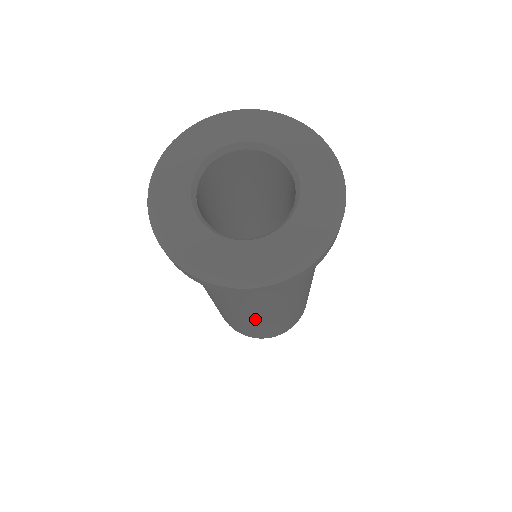
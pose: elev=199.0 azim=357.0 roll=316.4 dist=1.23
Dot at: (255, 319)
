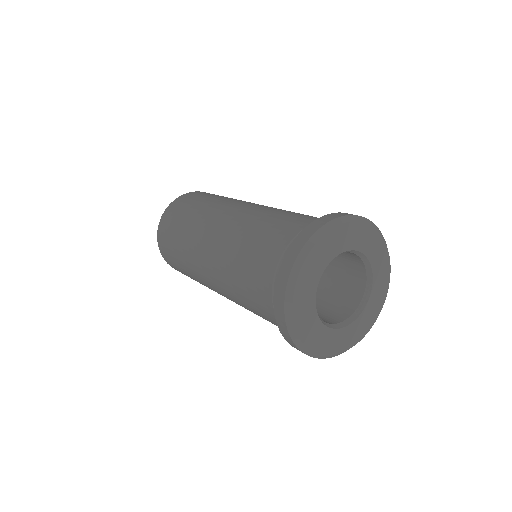
Dot at: (217, 291)
